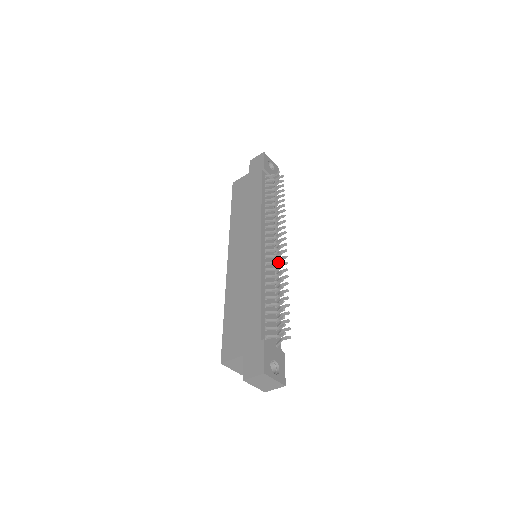
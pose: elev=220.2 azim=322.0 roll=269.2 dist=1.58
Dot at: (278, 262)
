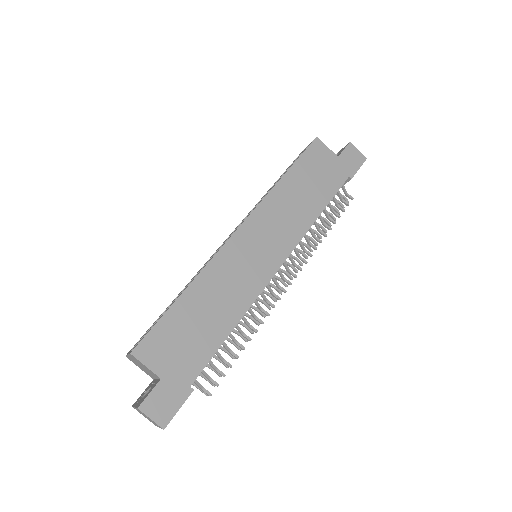
Dot at: (268, 303)
